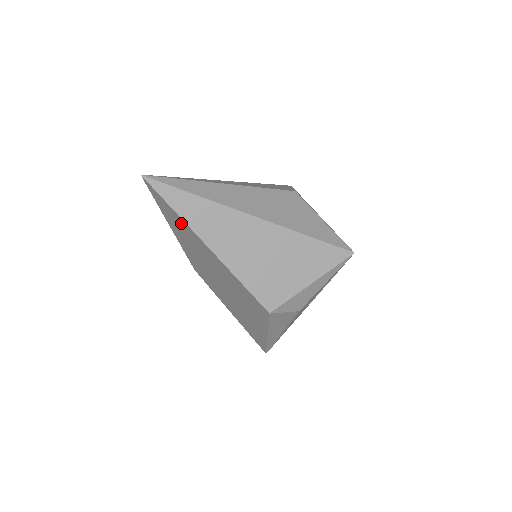
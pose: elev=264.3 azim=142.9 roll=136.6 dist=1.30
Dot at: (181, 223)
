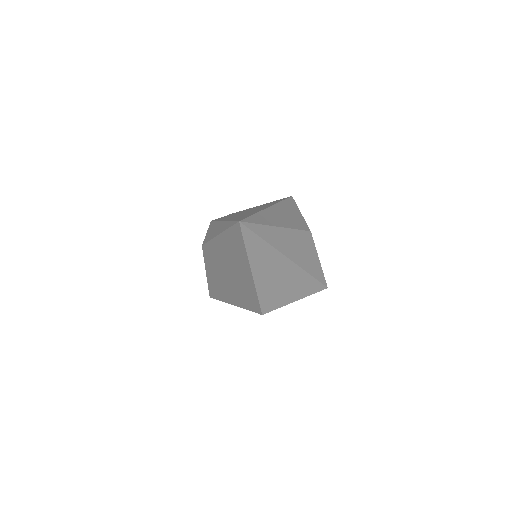
Dot at: (241, 251)
